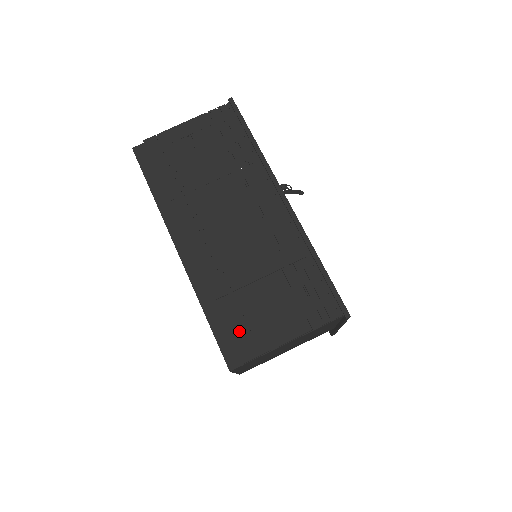
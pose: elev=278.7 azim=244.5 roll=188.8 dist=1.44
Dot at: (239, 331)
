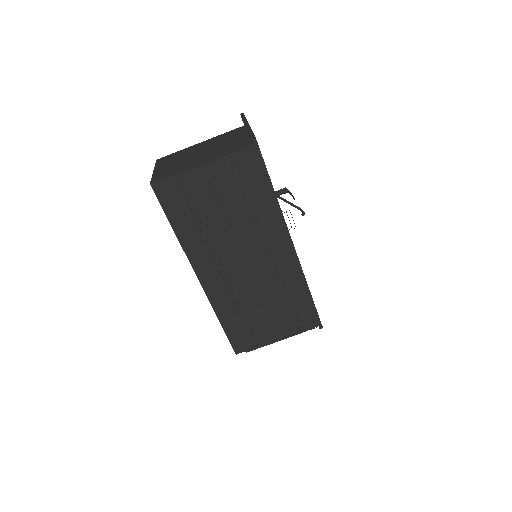
Dot at: (245, 335)
